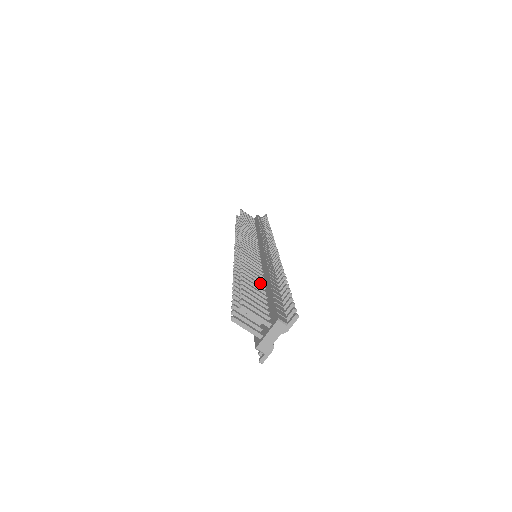
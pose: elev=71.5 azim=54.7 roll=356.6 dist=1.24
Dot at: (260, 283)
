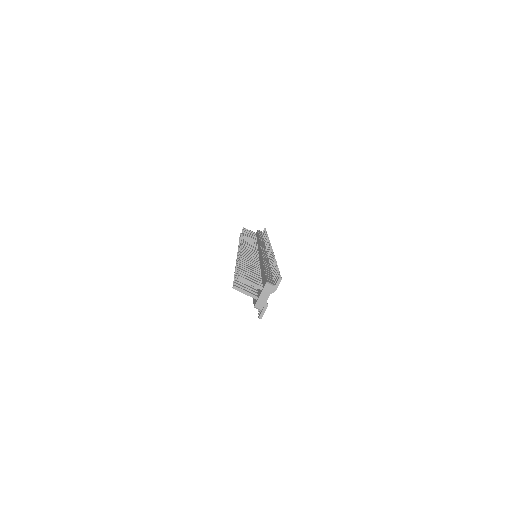
Dot at: occluded
